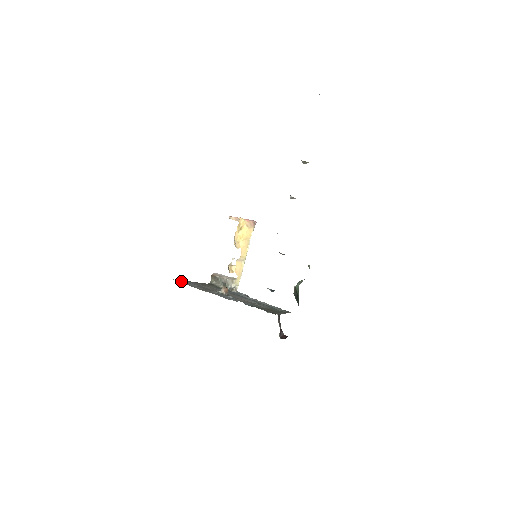
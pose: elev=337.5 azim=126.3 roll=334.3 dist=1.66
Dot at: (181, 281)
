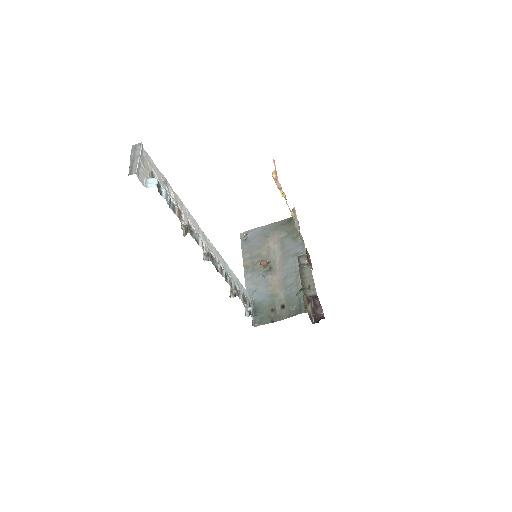
Dot at: (246, 236)
